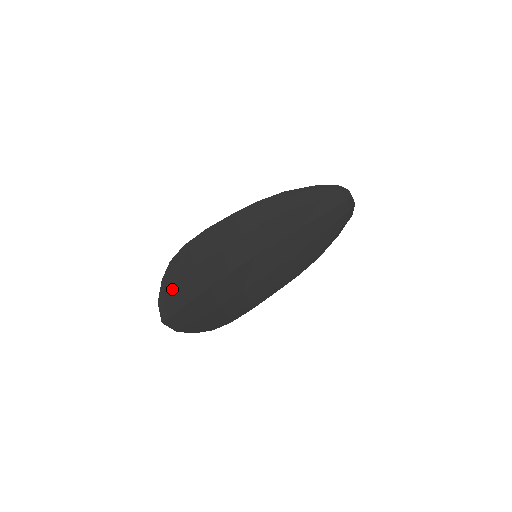
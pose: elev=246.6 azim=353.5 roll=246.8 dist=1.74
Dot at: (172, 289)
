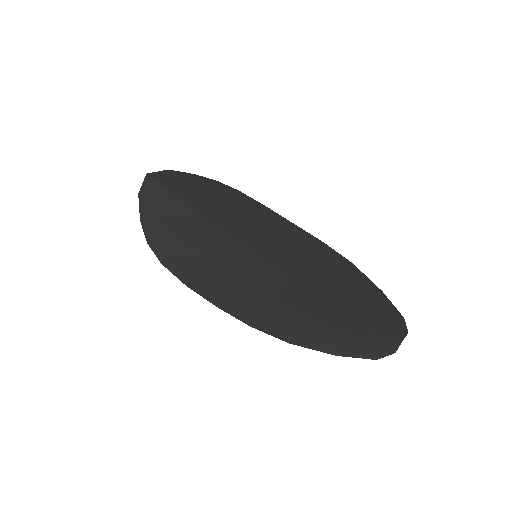
Dot at: (186, 180)
